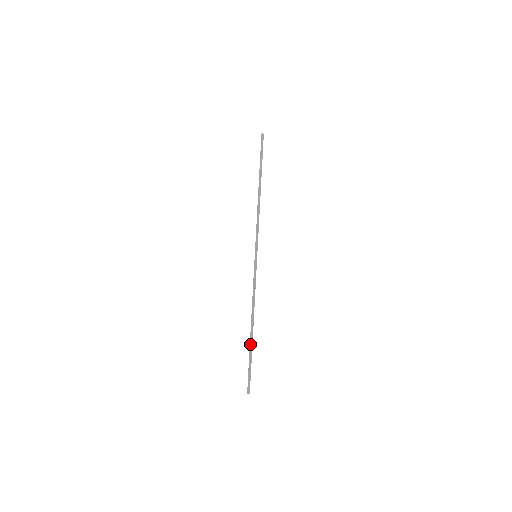
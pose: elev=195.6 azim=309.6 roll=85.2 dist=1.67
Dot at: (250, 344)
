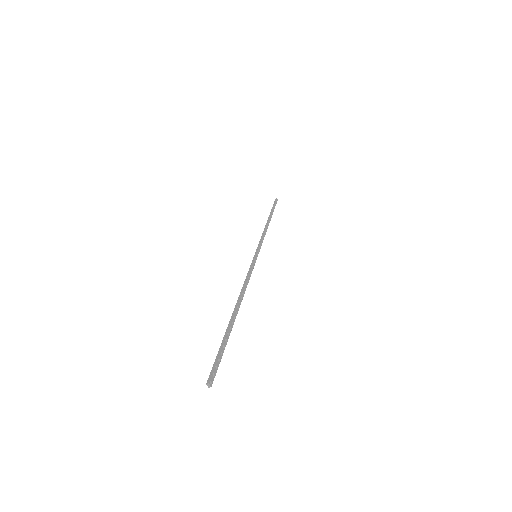
Dot at: (229, 323)
